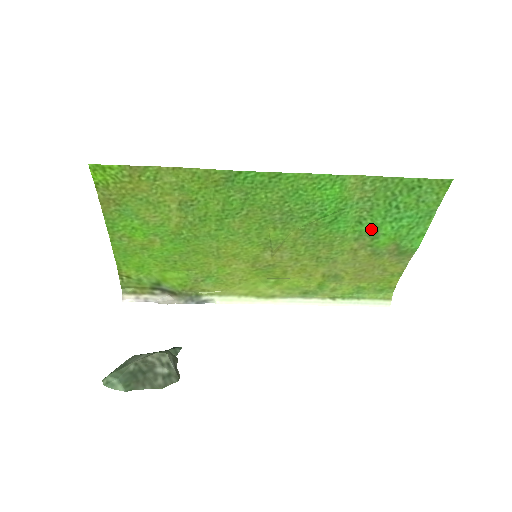
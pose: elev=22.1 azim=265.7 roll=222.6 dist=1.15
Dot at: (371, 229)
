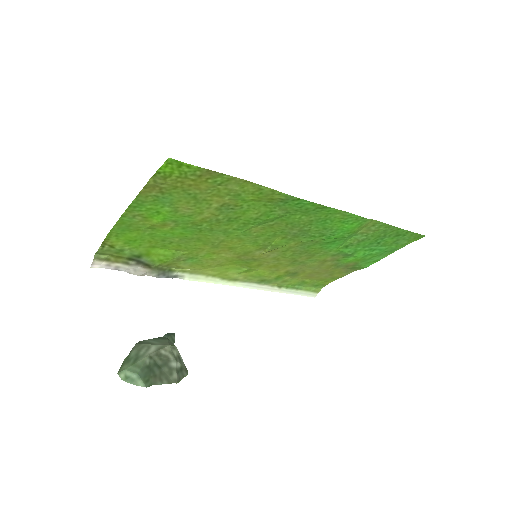
Dot at: (350, 252)
